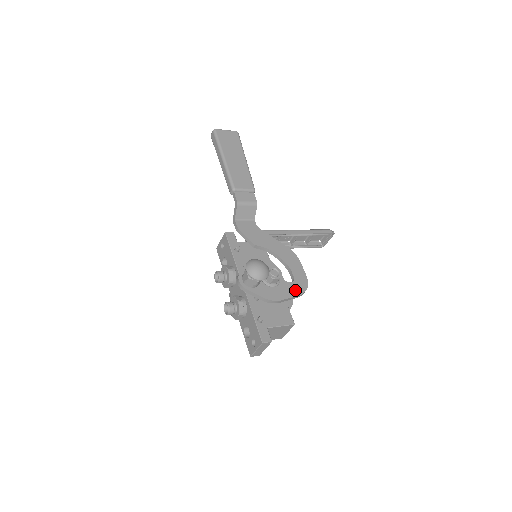
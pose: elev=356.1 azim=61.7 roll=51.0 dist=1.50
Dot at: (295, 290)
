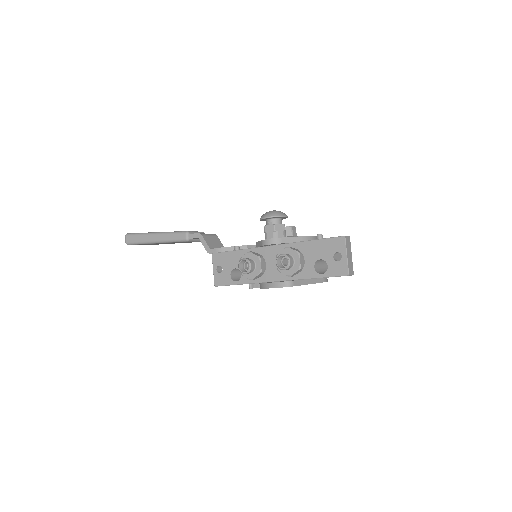
Dot at: occluded
